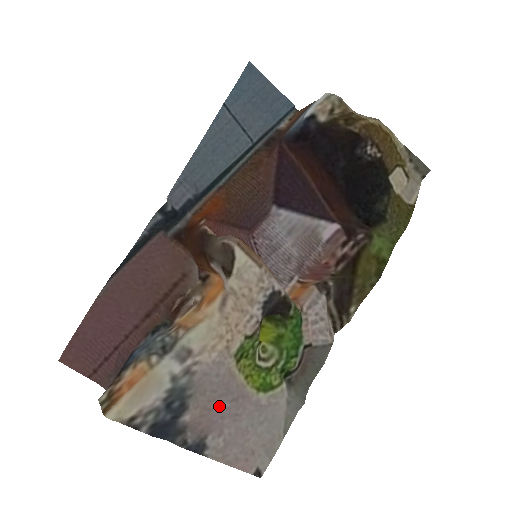
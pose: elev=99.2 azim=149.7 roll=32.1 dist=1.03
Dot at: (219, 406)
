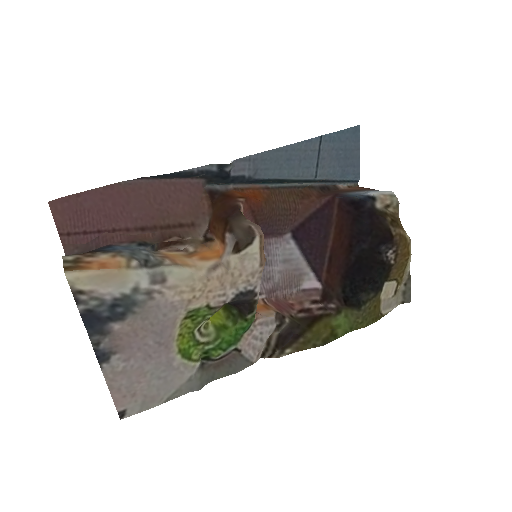
Dot at: (145, 338)
